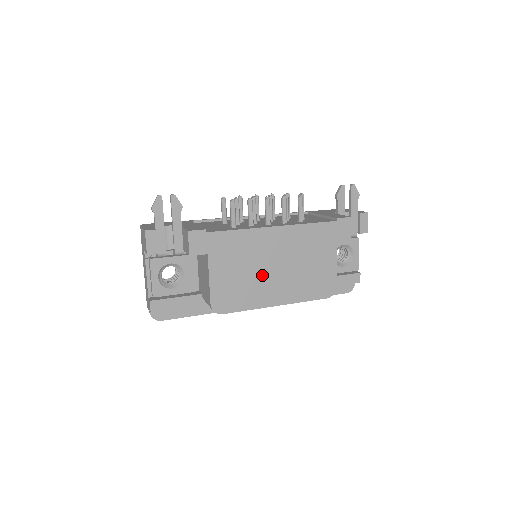
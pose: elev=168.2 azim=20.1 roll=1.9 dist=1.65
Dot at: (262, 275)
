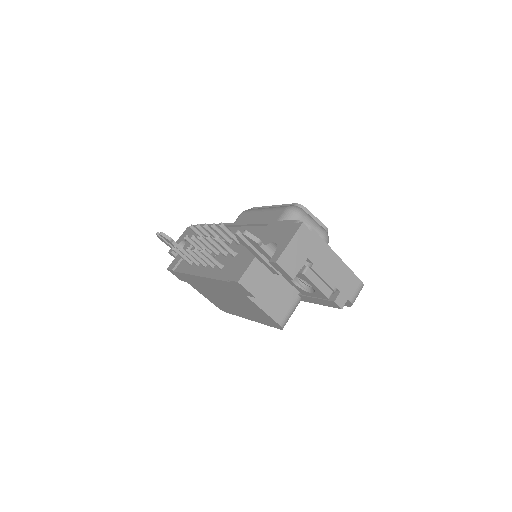
Dot at: (223, 301)
